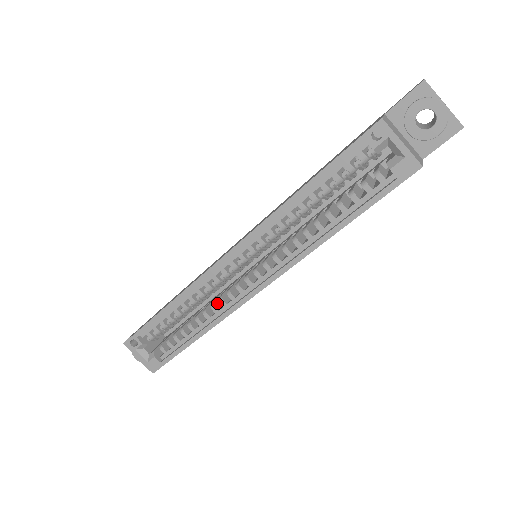
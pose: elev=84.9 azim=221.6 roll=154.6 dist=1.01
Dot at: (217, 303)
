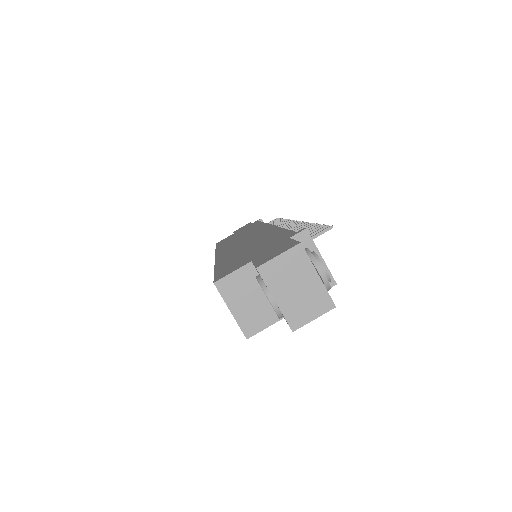
Dot at: occluded
